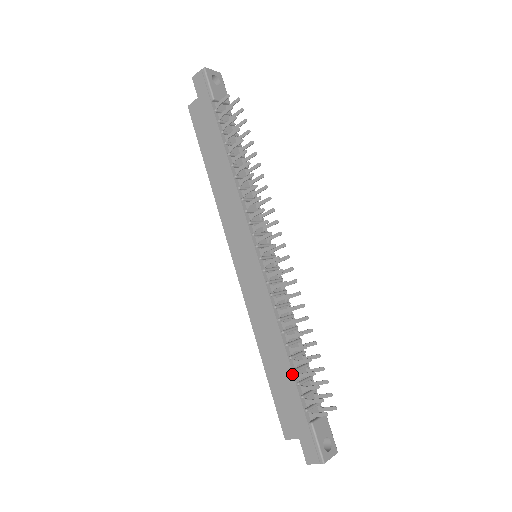
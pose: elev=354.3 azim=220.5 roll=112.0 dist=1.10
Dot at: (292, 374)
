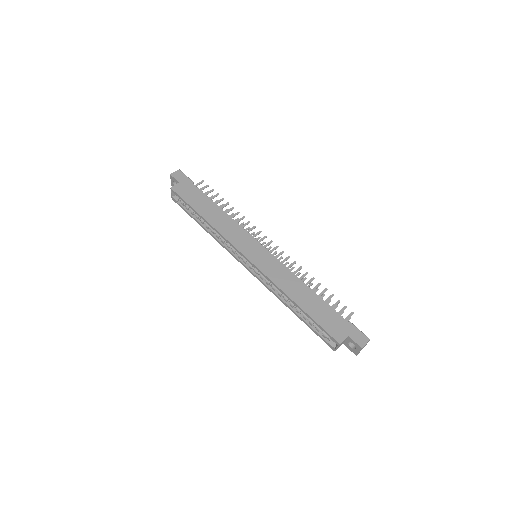
Dot at: (322, 300)
